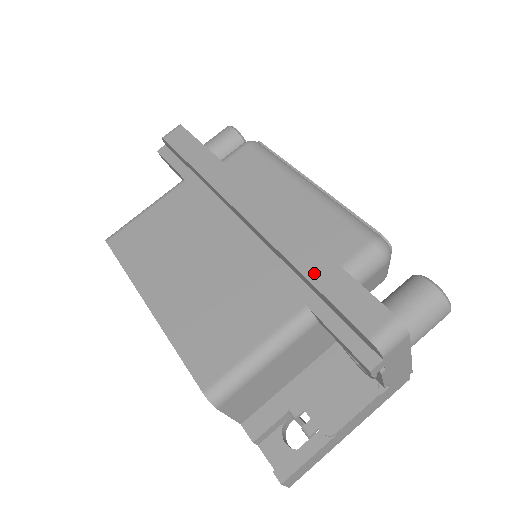
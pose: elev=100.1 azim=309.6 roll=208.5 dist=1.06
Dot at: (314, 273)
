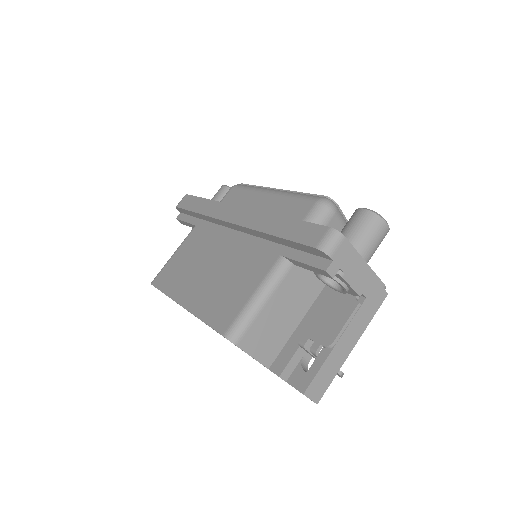
Dot at: (277, 230)
